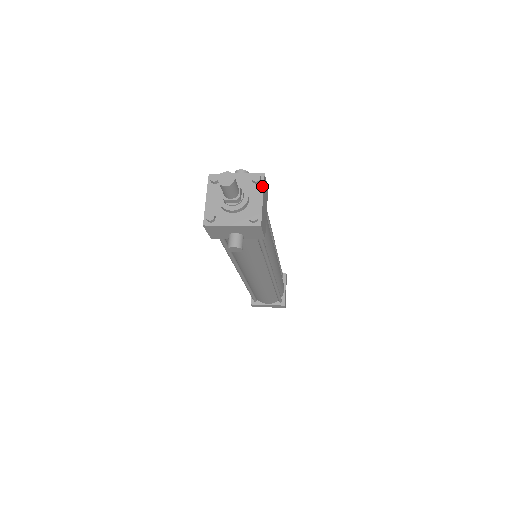
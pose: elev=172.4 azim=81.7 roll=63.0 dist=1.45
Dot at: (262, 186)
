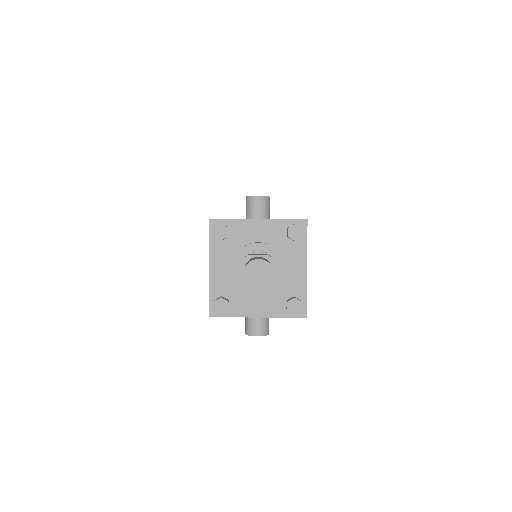
Dot at: (304, 244)
